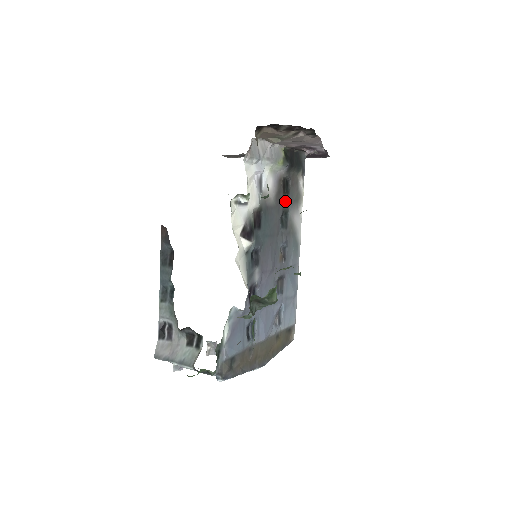
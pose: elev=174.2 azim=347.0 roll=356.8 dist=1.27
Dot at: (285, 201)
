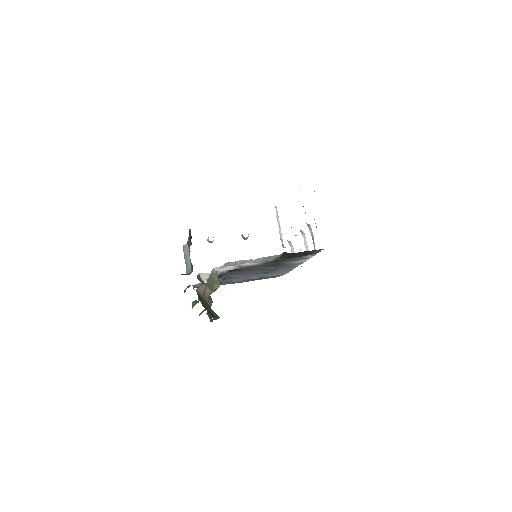
Dot at: (278, 262)
